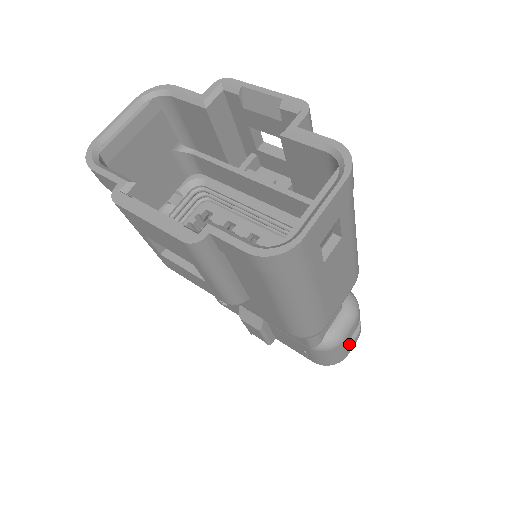
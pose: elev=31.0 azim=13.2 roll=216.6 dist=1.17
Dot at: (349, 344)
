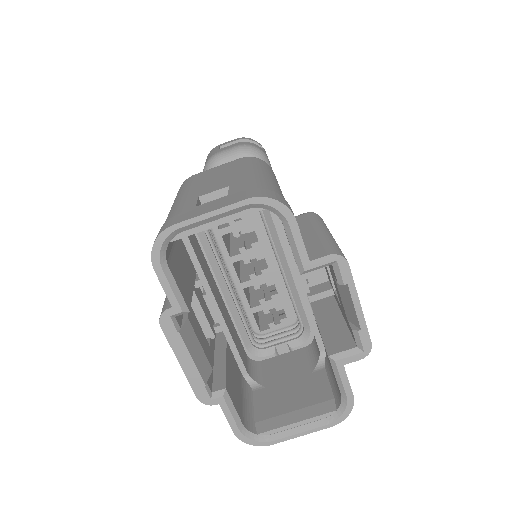
Dot at: occluded
